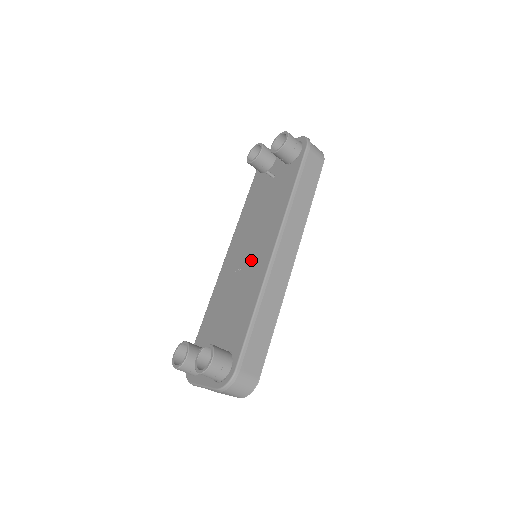
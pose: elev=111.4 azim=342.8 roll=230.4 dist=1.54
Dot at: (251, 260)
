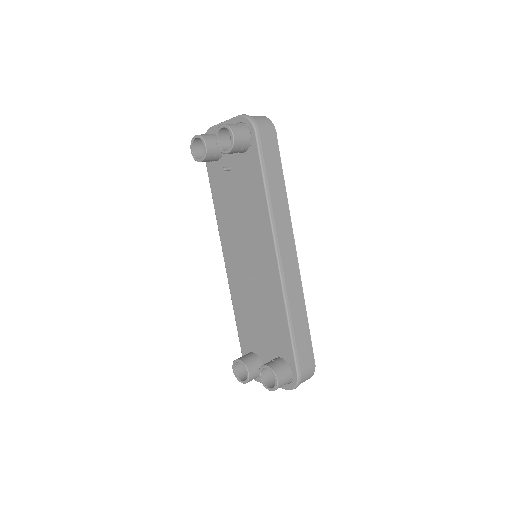
Dot at: (257, 269)
